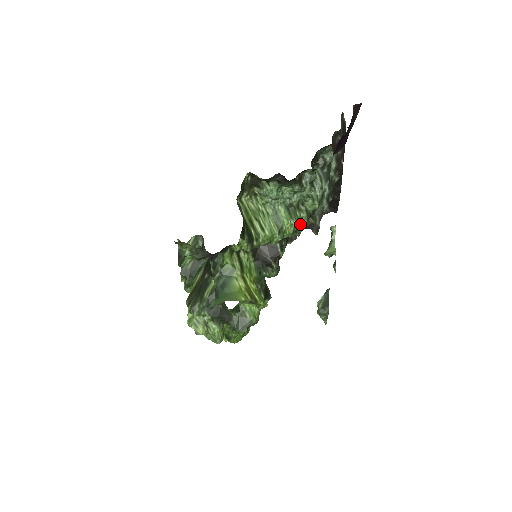
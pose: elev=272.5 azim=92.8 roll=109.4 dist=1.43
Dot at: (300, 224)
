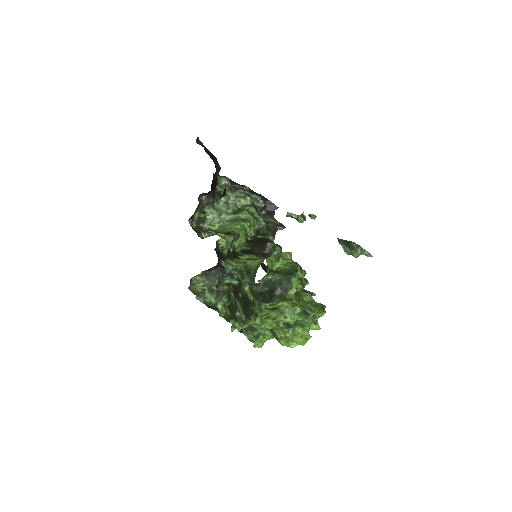
Dot at: (253, 213)
